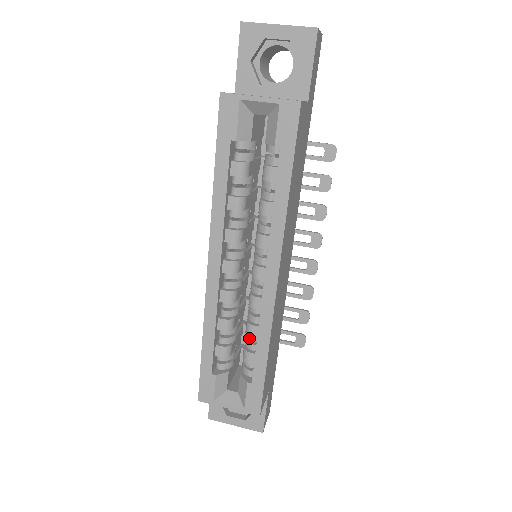
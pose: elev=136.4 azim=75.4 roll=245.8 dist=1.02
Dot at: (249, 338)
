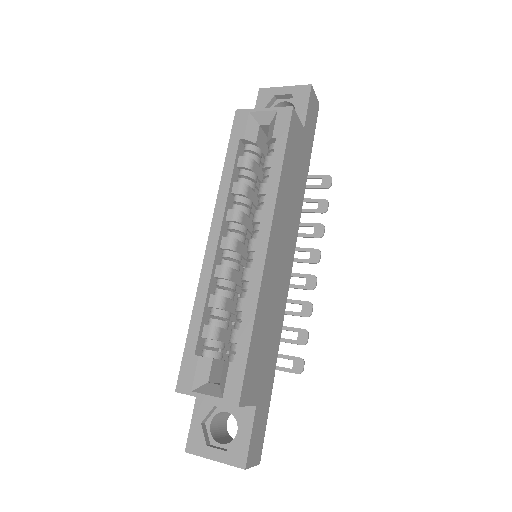
Dot at: (238, 317)
